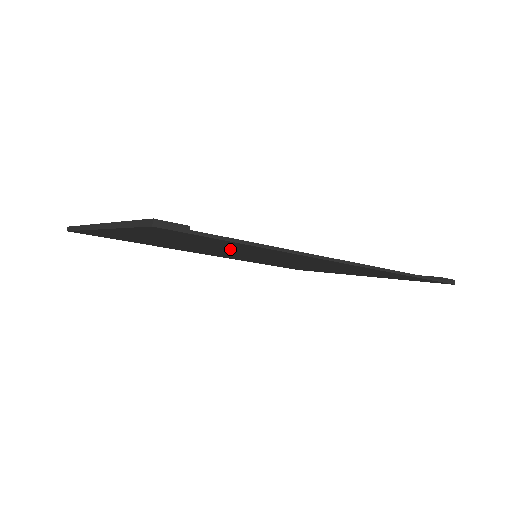
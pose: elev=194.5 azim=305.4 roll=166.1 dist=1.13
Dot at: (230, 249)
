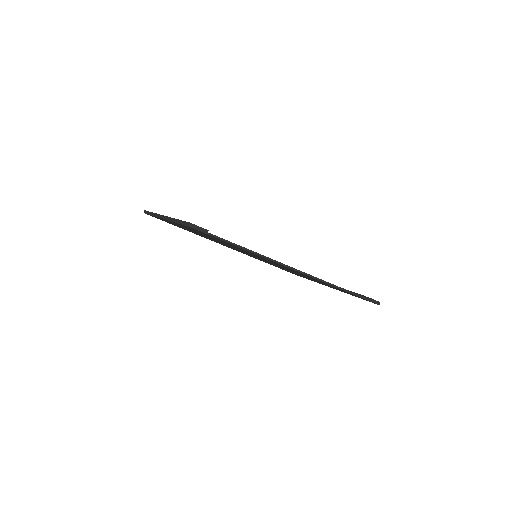
Dot at: occluded
